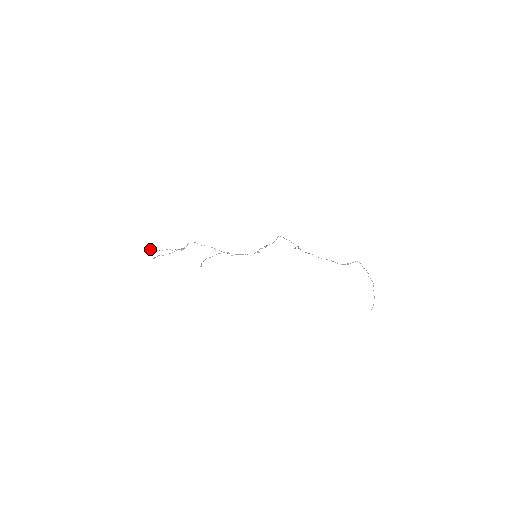
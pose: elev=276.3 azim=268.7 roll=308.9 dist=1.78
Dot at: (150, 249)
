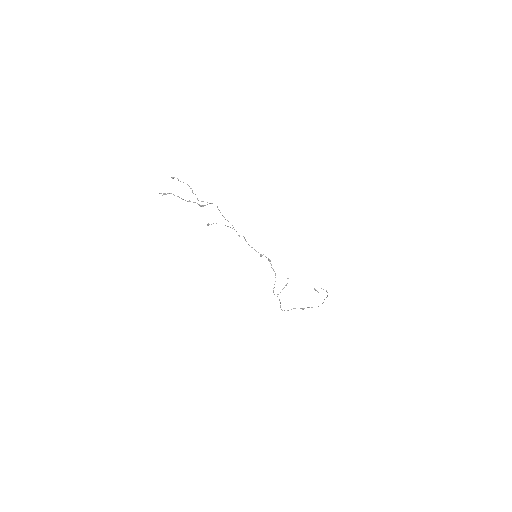
Dot at: occluded
